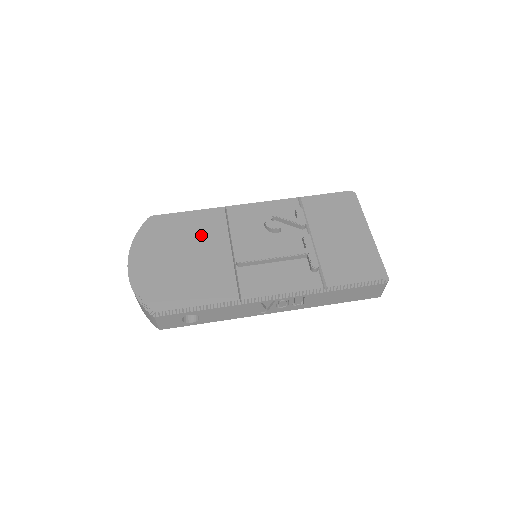
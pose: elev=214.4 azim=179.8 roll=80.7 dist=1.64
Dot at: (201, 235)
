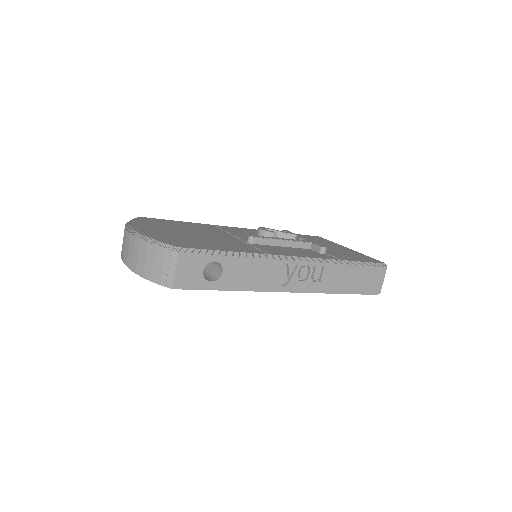
Dot at: (201, 229)
